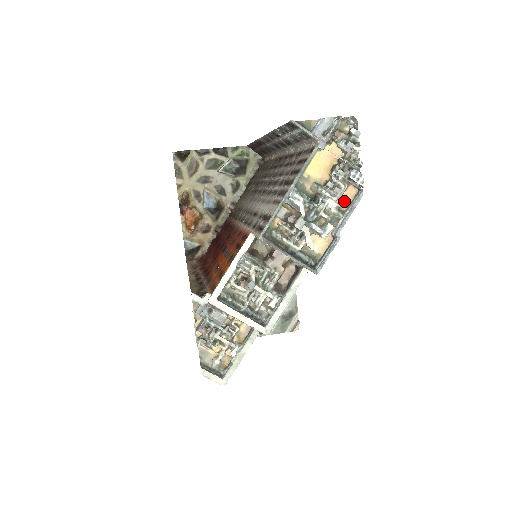
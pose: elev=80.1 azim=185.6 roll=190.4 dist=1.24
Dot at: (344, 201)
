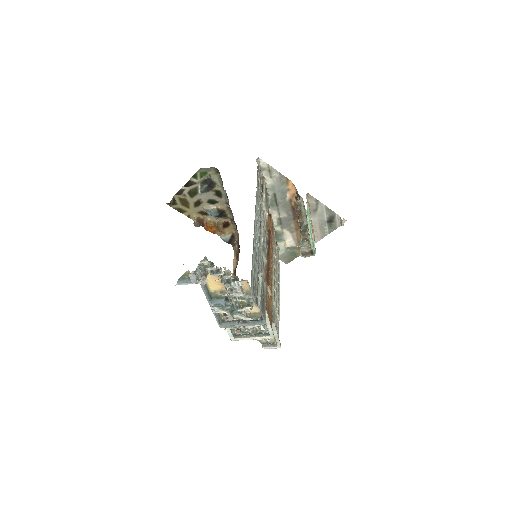
Dot at: (246, 288)
